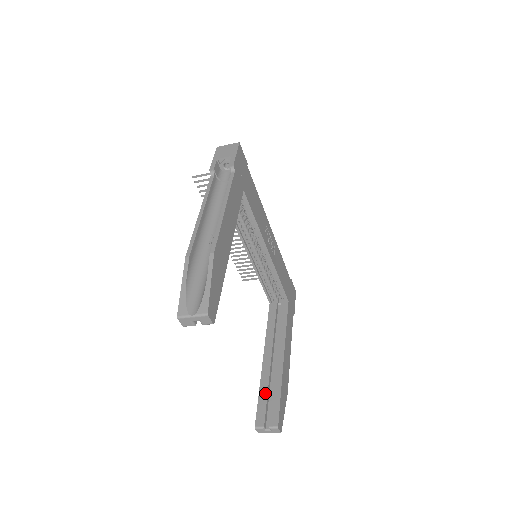
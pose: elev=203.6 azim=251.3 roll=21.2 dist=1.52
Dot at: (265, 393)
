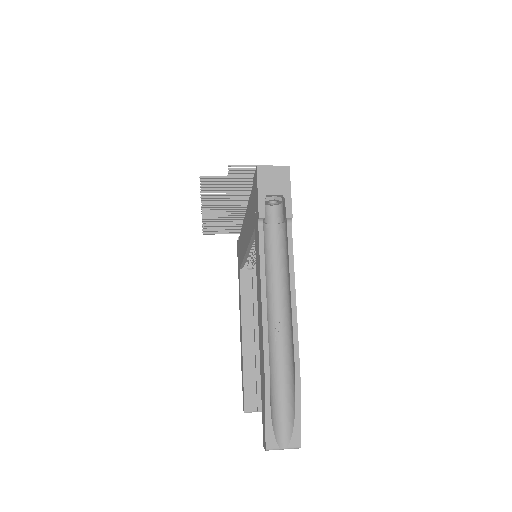
Dot at: (250, 377)
